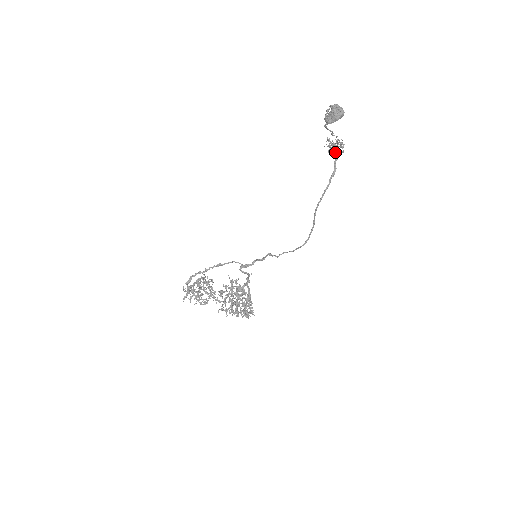
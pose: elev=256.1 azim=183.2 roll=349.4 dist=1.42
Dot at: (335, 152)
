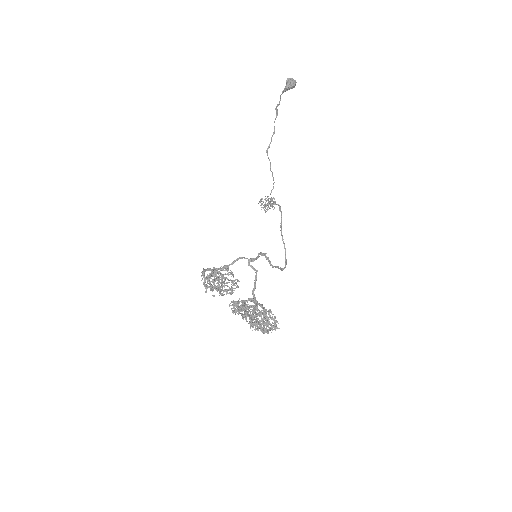
Dot at: occluded
